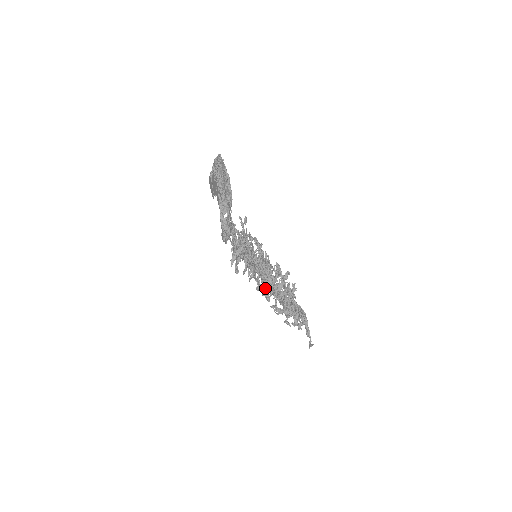
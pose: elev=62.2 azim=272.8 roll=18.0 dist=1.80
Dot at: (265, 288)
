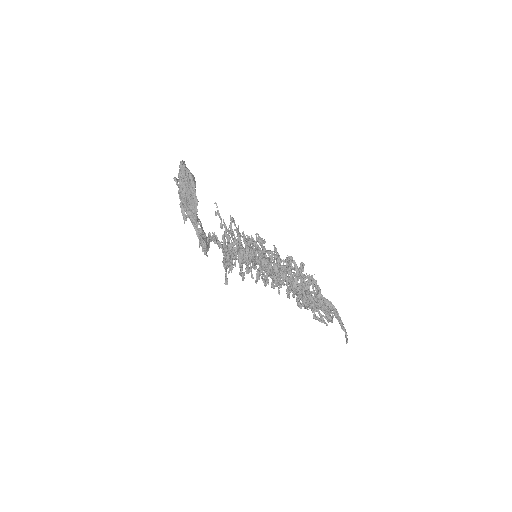
Dot at: (280, 285)
